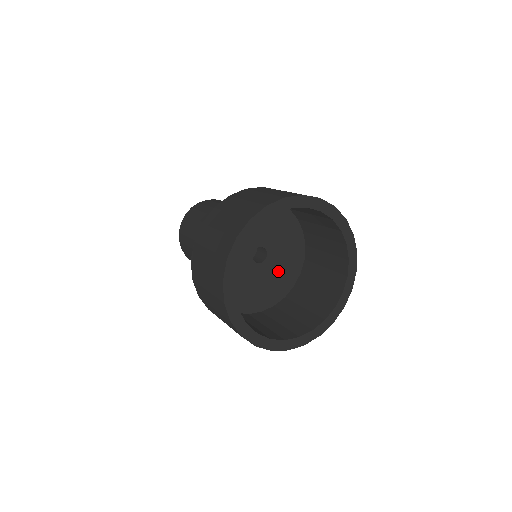
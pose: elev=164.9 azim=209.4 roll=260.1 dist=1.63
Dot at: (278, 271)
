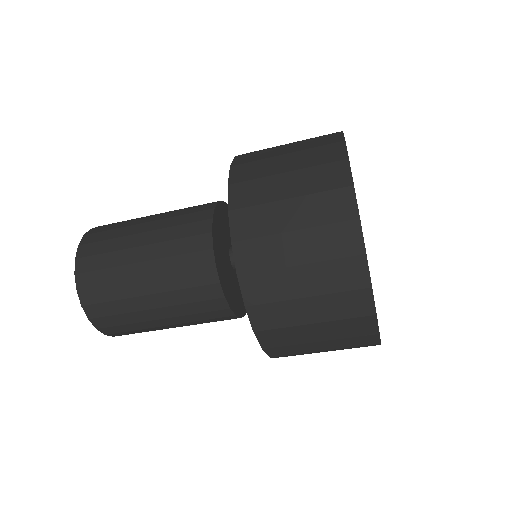
Dot at: occluded
